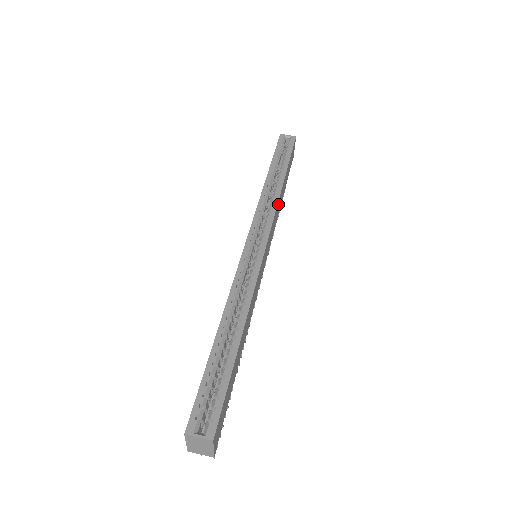
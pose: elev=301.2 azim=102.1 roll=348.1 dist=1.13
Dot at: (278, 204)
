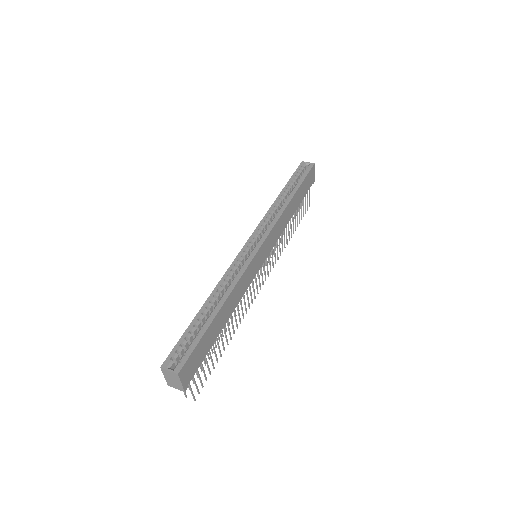
Dot at: (283, 217)
